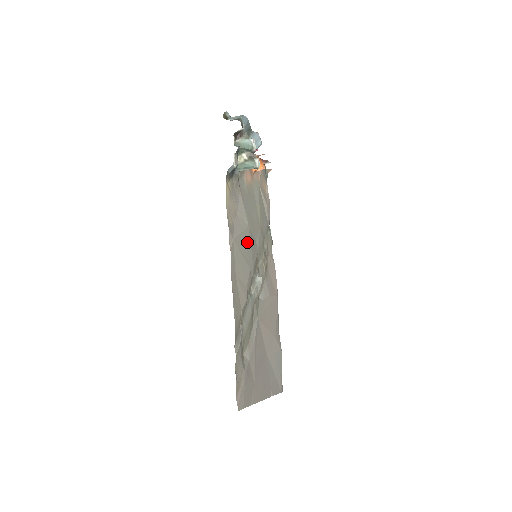
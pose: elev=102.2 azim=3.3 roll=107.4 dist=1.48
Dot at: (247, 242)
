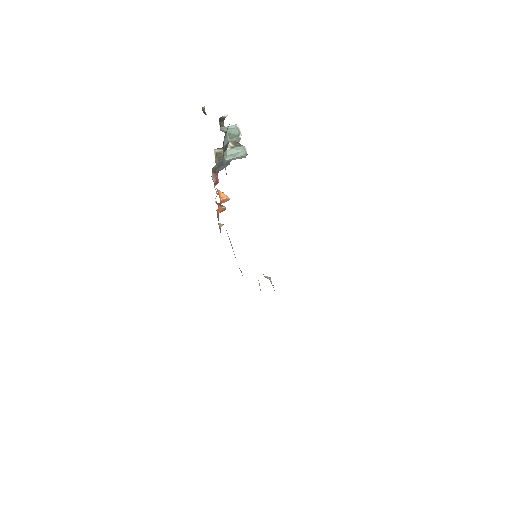
Dot at: occluded
